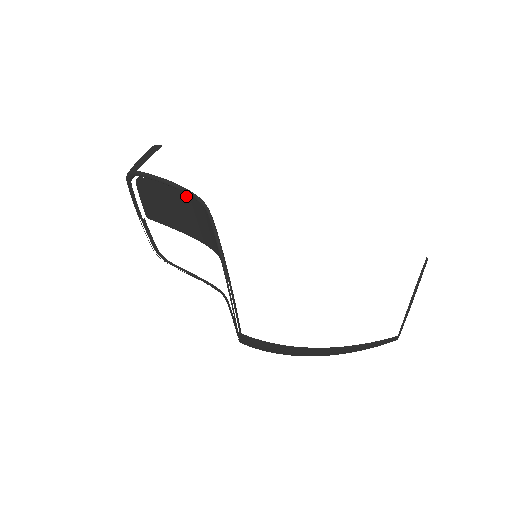
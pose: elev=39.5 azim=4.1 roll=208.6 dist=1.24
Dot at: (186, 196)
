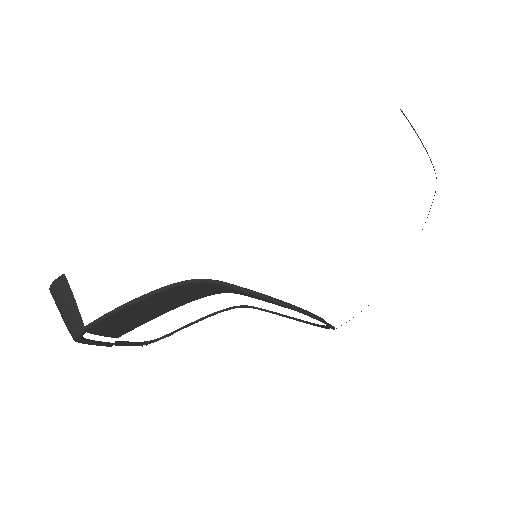
Dot at: occluded
